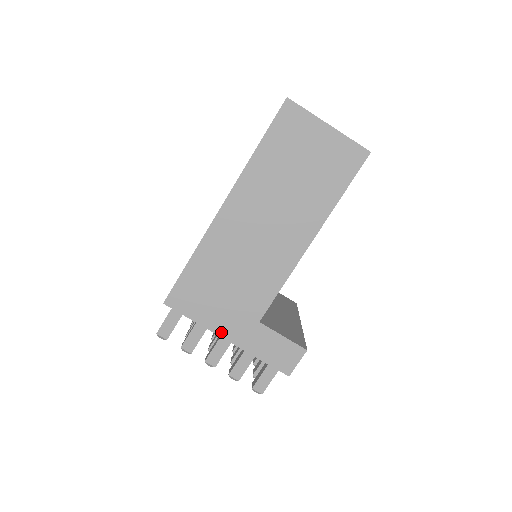
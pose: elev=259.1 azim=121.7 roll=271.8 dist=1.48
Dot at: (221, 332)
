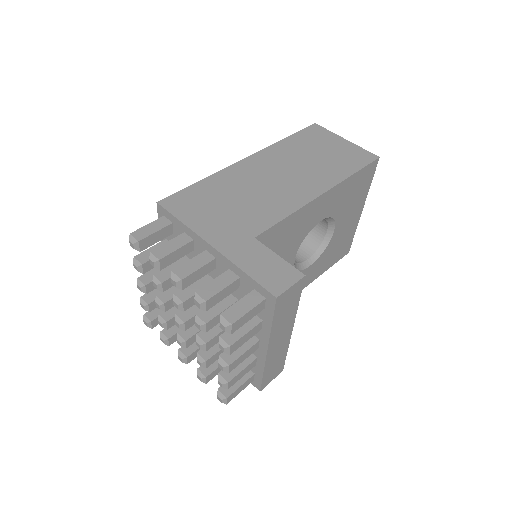
Dot at: (207, 237)
